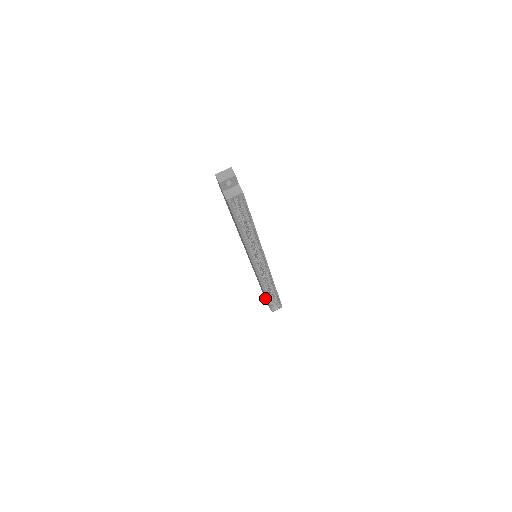
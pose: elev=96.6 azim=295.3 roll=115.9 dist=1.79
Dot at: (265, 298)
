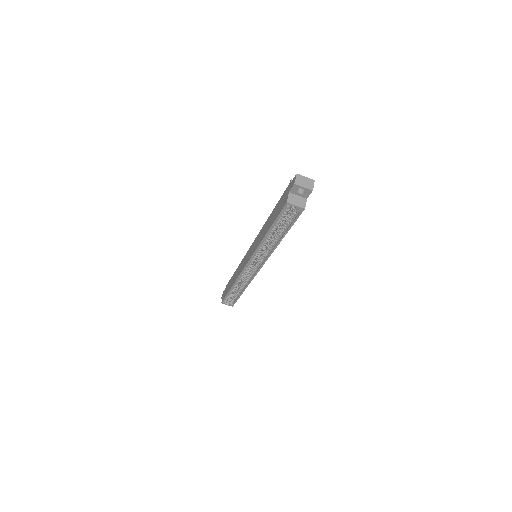
Dot at: (226, 288)
